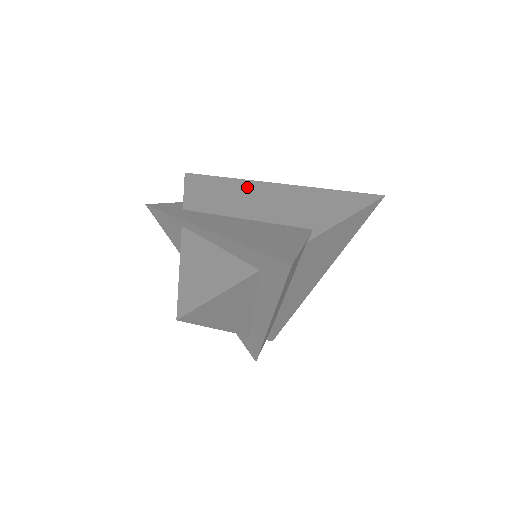
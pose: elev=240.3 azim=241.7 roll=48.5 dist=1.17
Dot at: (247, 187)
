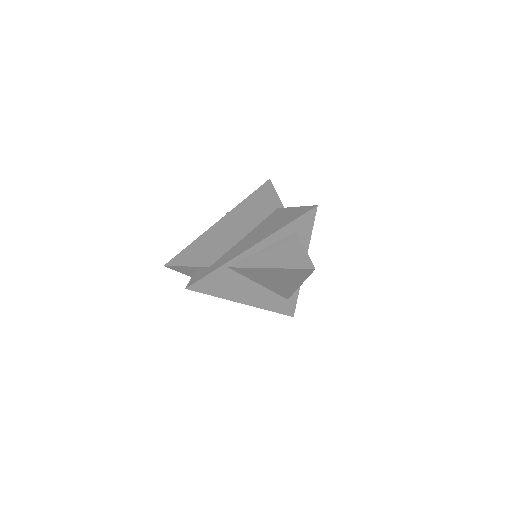
Dot at: (213, 233)
